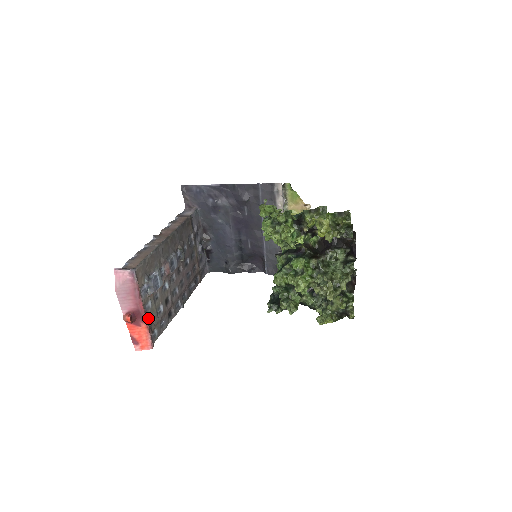
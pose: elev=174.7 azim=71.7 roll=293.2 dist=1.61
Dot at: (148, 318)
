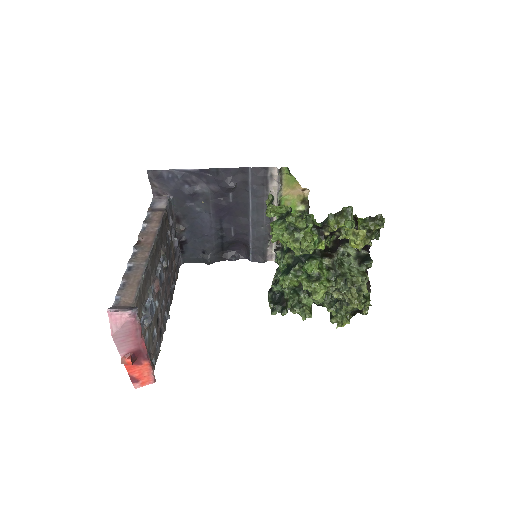
Dot at: occluded
